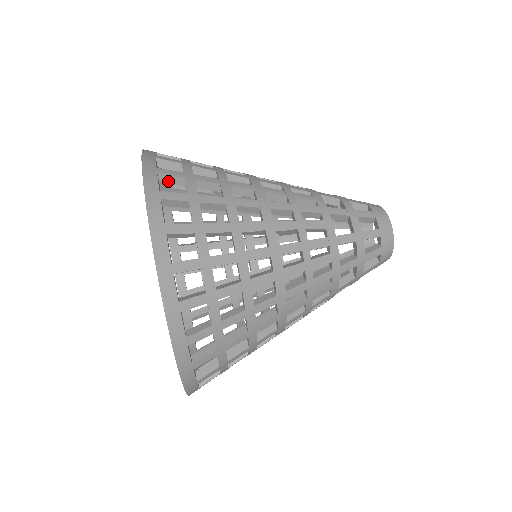
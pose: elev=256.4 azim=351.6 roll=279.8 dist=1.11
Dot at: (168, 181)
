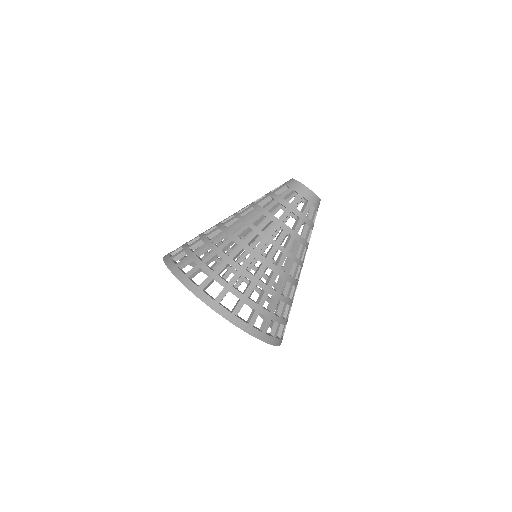
Dot at: occluded
